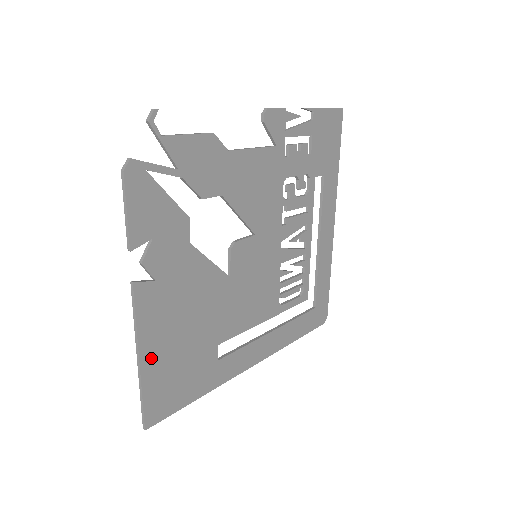
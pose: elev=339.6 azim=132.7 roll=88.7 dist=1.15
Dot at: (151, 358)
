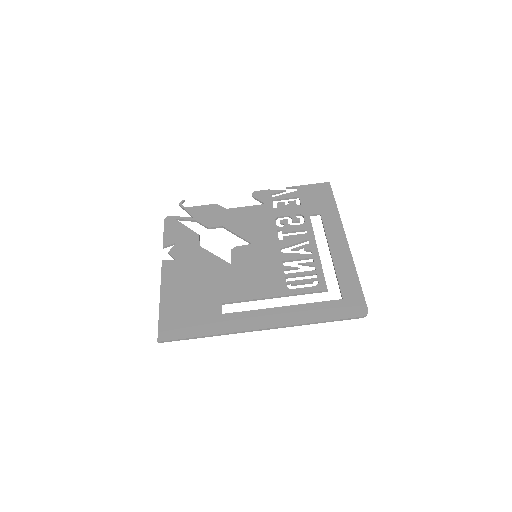
Dot at: (168, 298)
